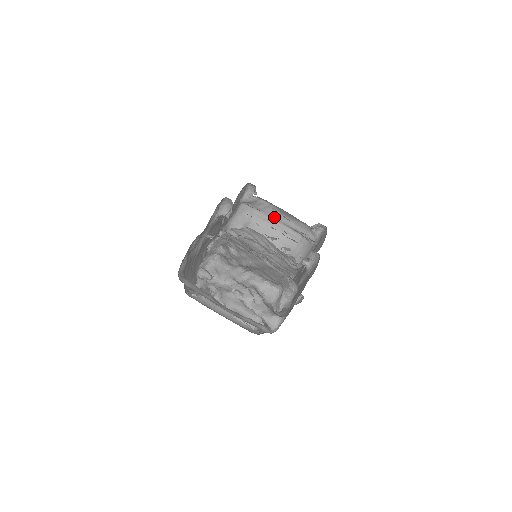
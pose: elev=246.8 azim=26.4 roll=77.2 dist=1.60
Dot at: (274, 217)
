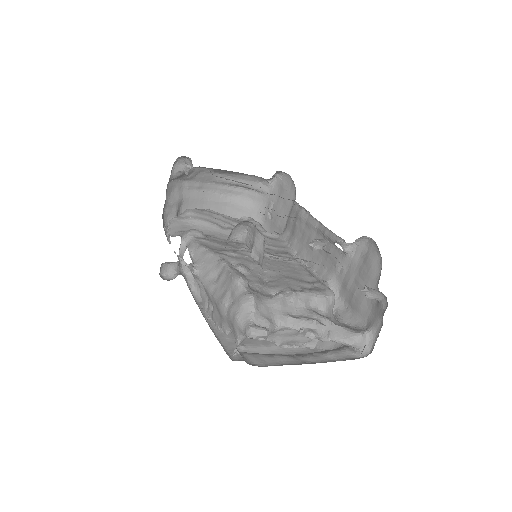
Dot at: (207, 180)
